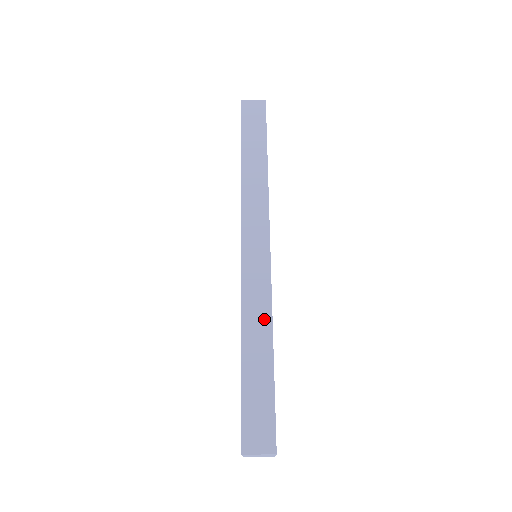
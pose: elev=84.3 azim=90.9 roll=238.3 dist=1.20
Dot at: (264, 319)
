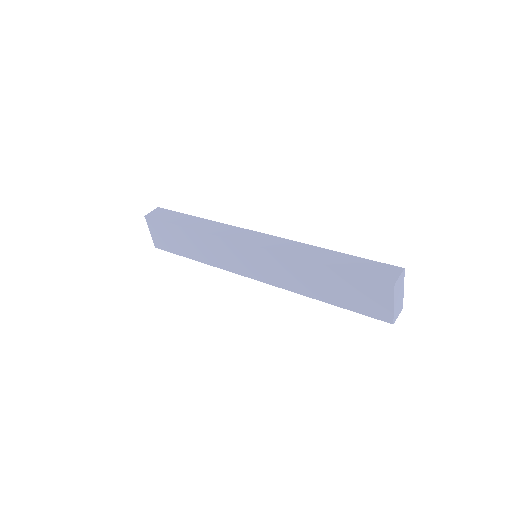
Dot at: (308, 249)
